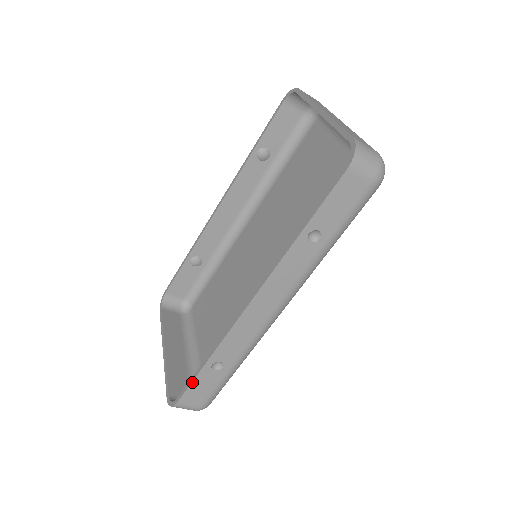
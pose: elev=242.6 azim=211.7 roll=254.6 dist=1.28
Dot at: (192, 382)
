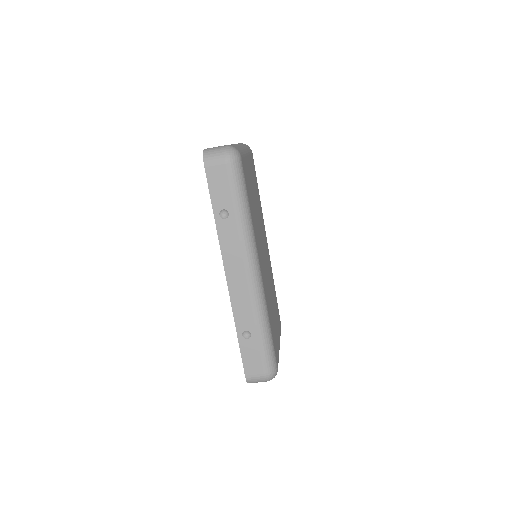
Dot at: (241, 355)
